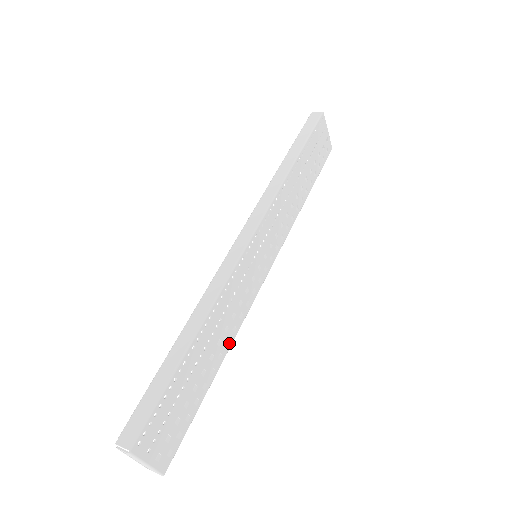
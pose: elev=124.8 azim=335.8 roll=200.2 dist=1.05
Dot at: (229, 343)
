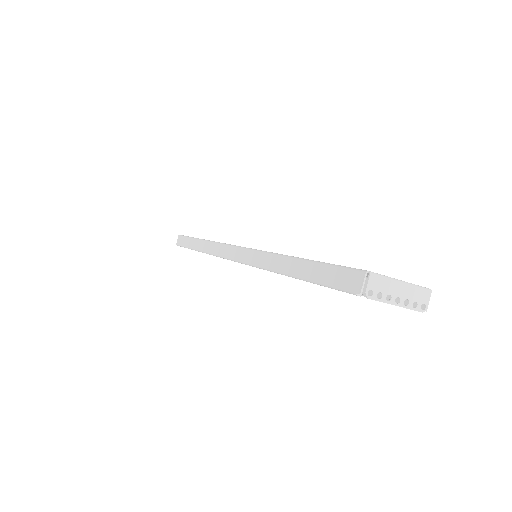
Dot at: occluded
